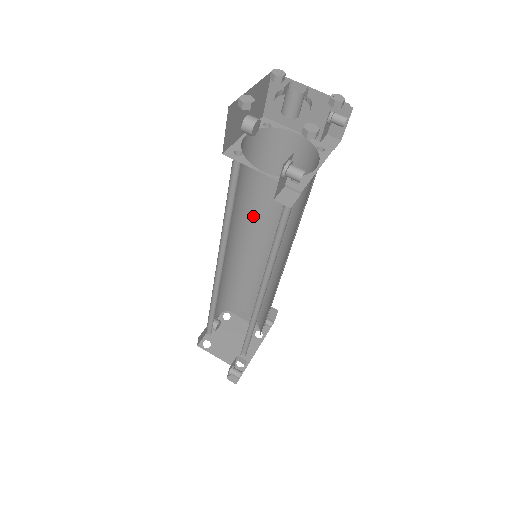
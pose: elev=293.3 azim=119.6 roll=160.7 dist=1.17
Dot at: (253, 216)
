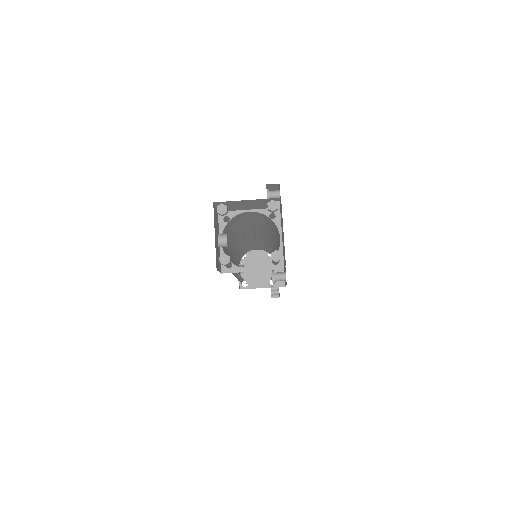
Dot at: (238, 236)
